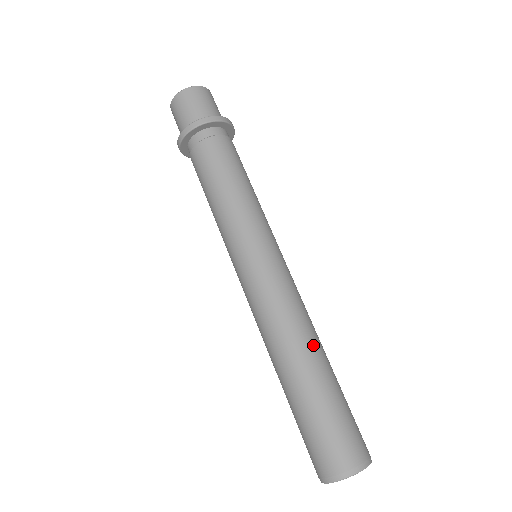
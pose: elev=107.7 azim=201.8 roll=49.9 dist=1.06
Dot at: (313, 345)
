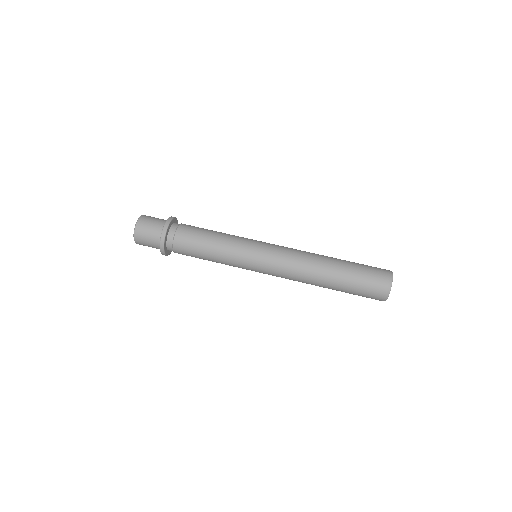
Dot at: (322, 260)
